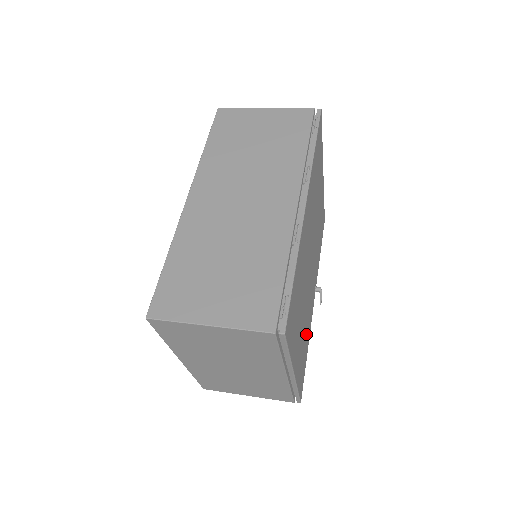
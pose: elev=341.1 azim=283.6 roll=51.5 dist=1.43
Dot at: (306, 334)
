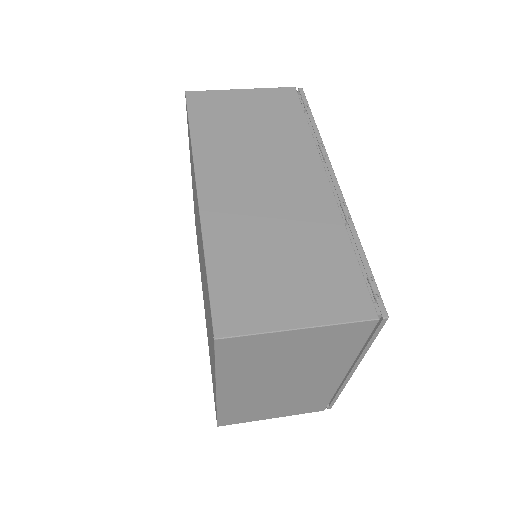
Dot at: occluded
